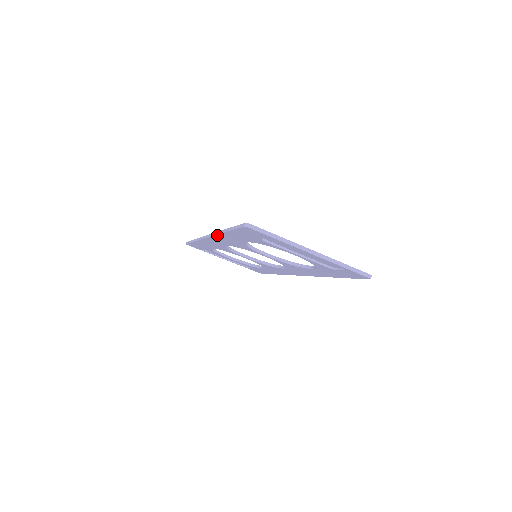
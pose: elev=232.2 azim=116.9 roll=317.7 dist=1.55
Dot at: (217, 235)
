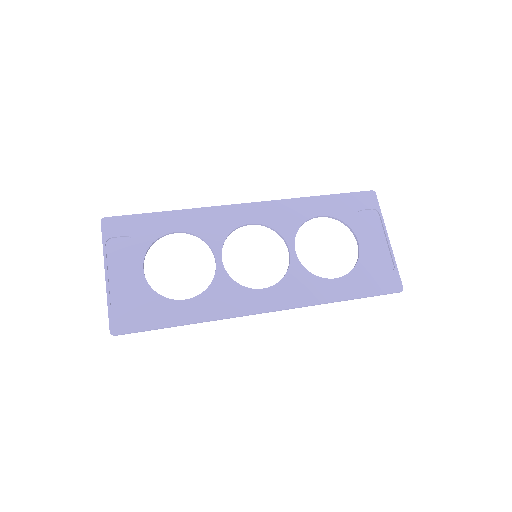
Dot at: (289, 199)
